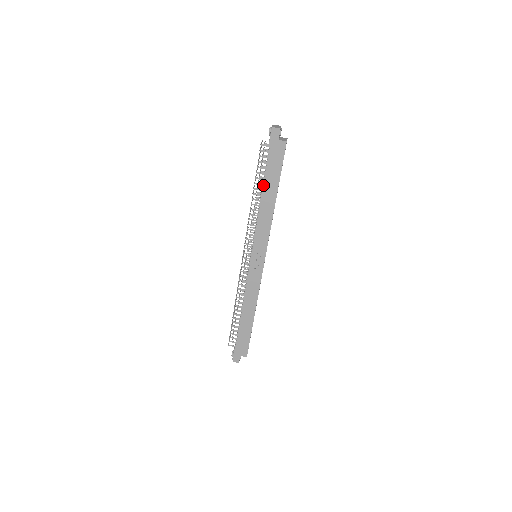
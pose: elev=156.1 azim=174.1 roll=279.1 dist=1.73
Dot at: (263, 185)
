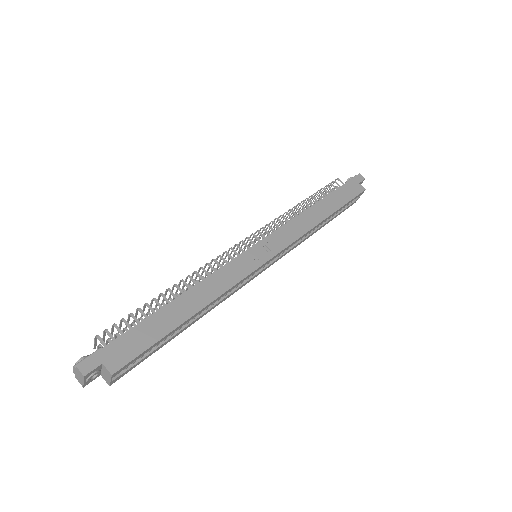
Dot at: (323, 198)
